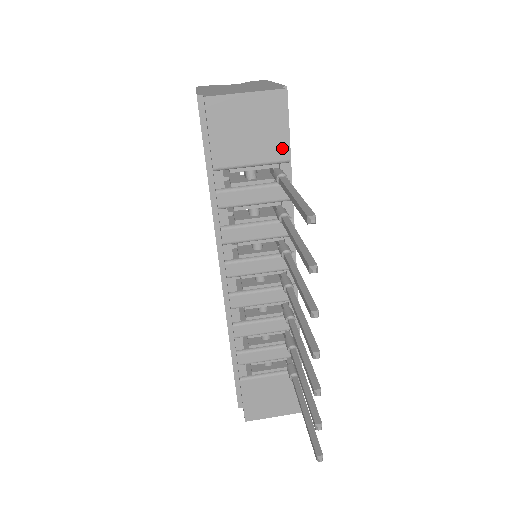
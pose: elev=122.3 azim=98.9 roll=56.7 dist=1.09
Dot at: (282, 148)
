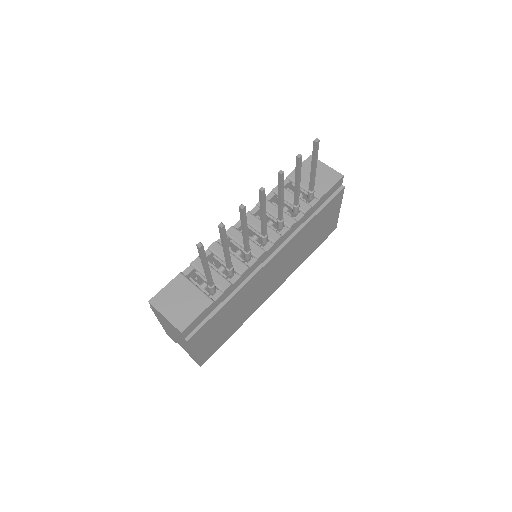
Dot at: (322, 192)
